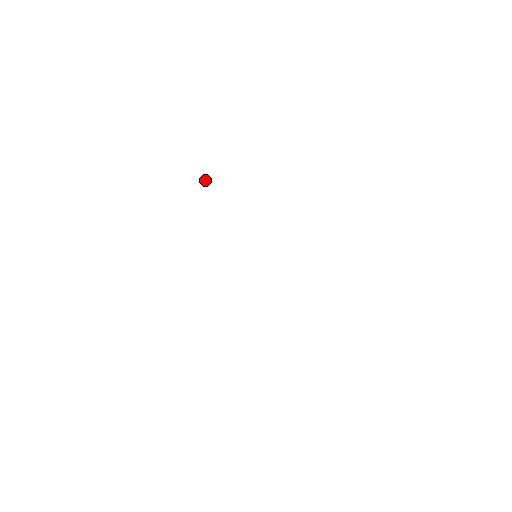
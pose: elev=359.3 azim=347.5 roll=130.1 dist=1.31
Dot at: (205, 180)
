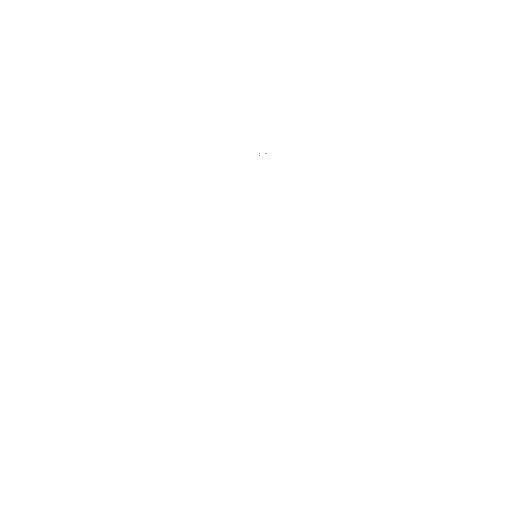
Dot at: occluded
